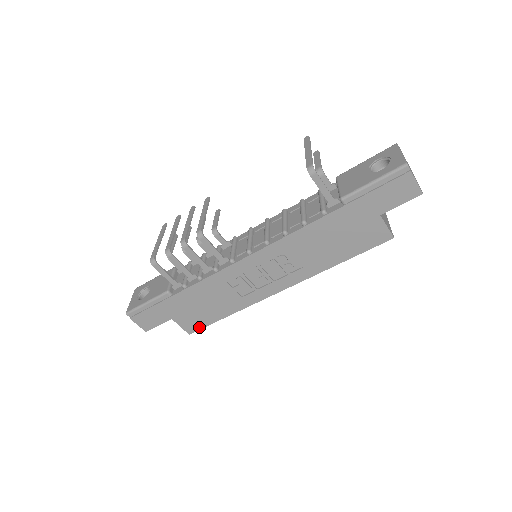
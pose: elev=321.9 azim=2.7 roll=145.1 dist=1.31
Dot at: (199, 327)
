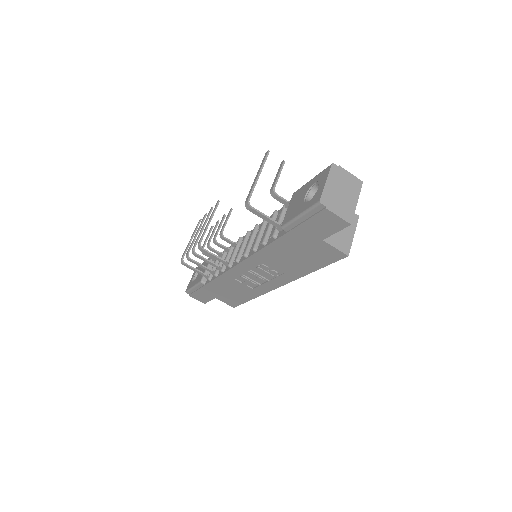
Dot at: (237, 304)
